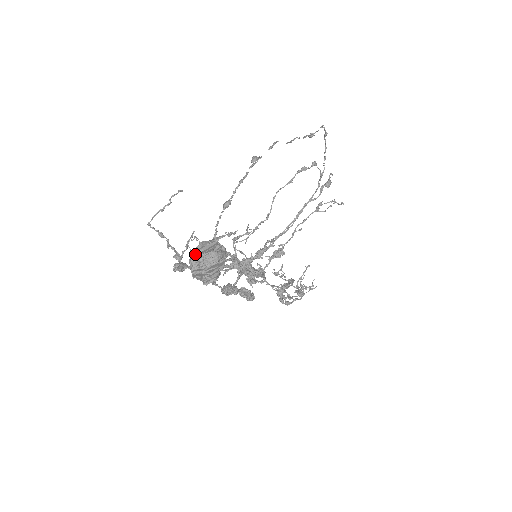
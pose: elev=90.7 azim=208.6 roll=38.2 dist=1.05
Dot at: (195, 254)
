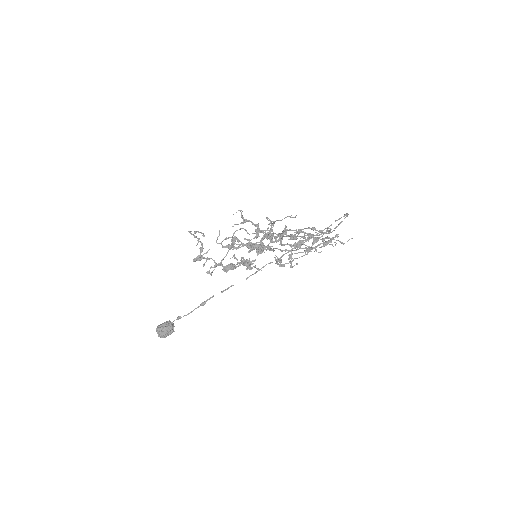
Dot at: (158, 329)
